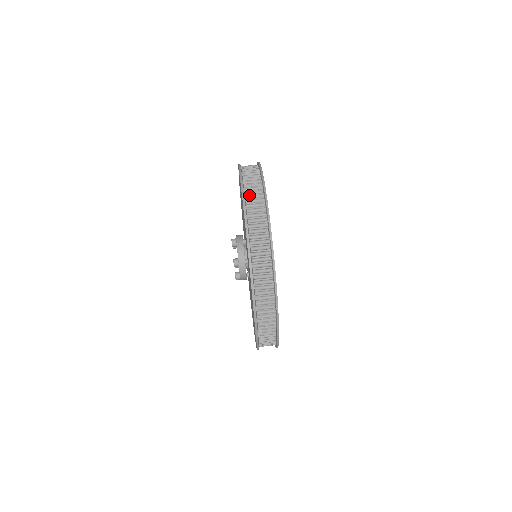
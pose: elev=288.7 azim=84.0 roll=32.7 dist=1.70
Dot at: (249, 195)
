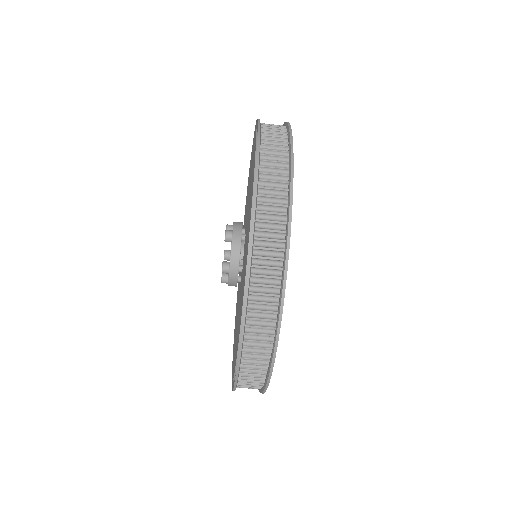
Dot at: (244, 380)
